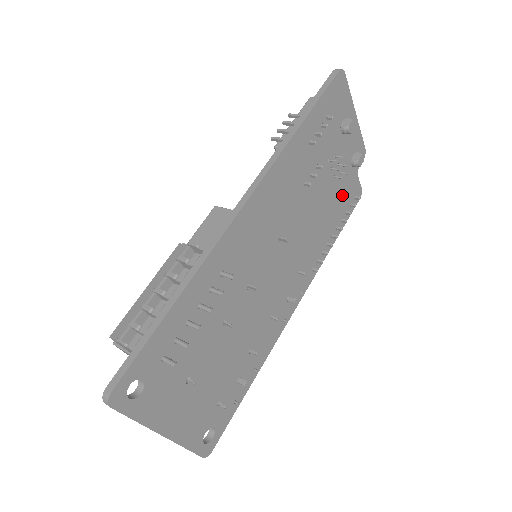
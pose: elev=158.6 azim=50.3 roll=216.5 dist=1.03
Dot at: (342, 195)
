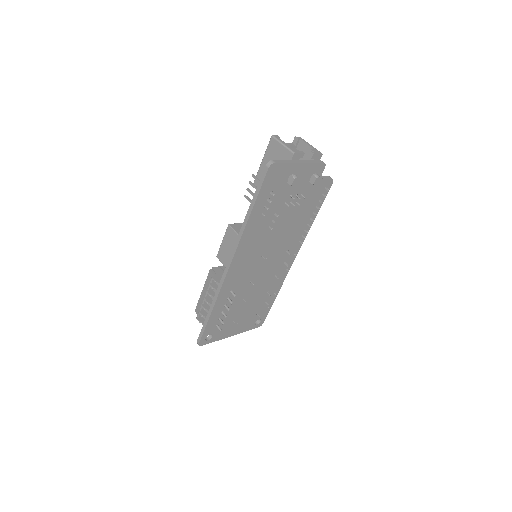
Dot at: (310, 199)
